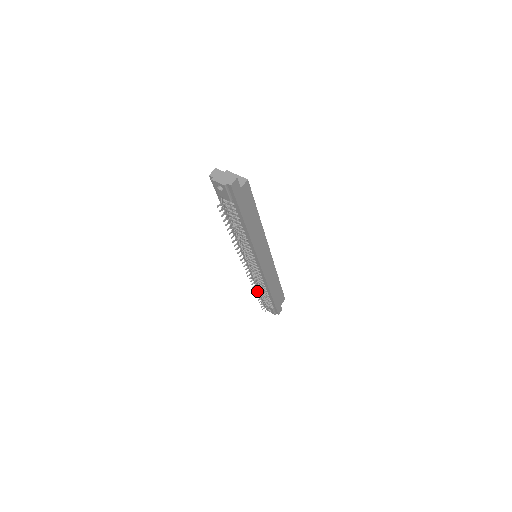
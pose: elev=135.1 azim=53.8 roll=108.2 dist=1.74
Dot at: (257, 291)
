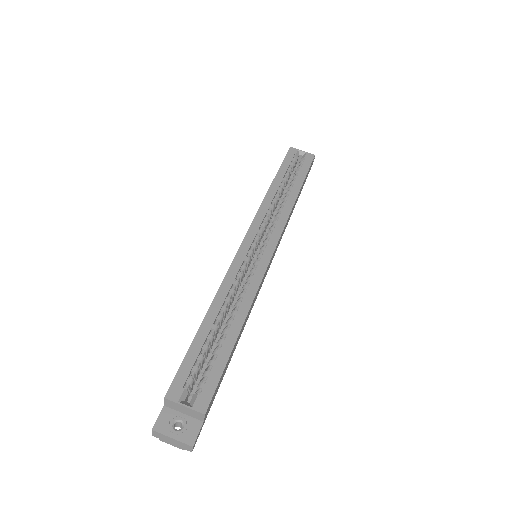
Dot at: occluded
